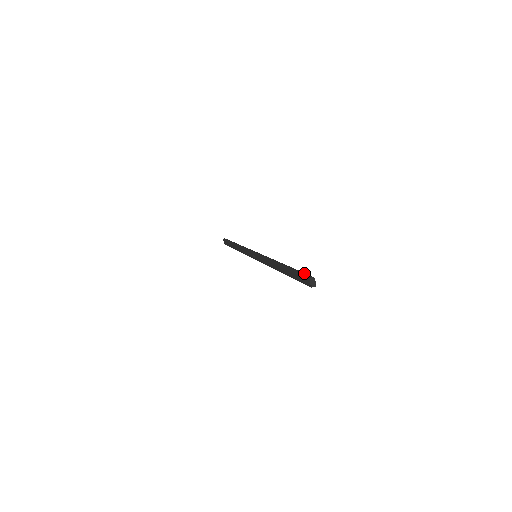
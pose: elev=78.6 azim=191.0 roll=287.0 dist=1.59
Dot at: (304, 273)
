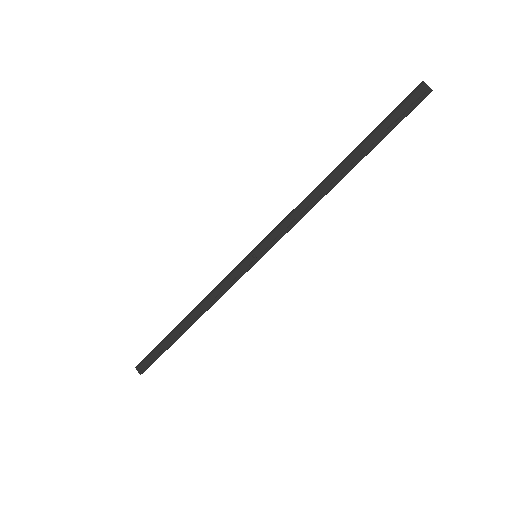
Dot at: occluded
